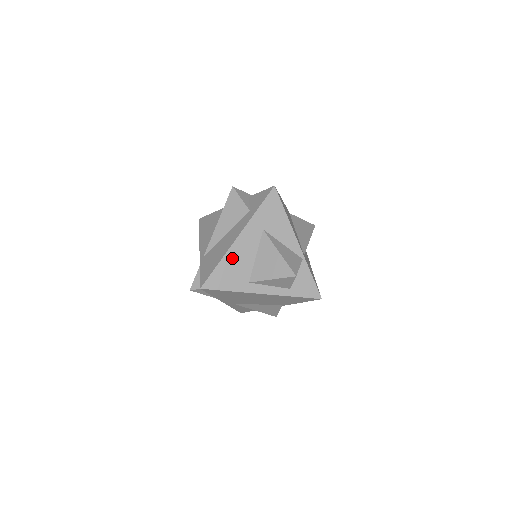
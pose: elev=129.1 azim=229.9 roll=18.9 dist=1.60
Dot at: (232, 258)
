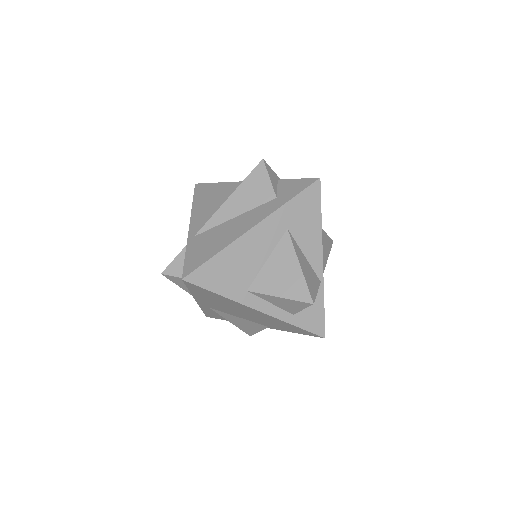
Dot at: (237, 252)
